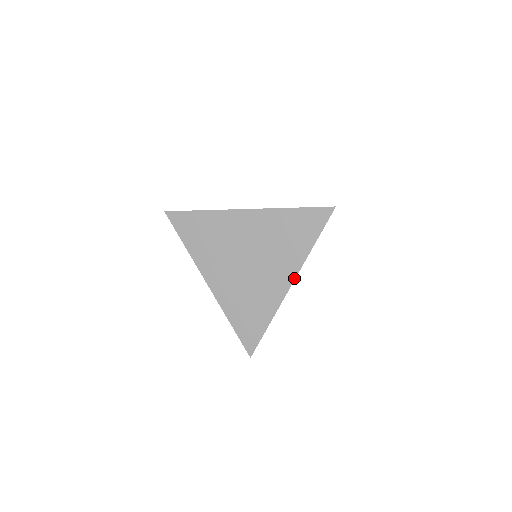
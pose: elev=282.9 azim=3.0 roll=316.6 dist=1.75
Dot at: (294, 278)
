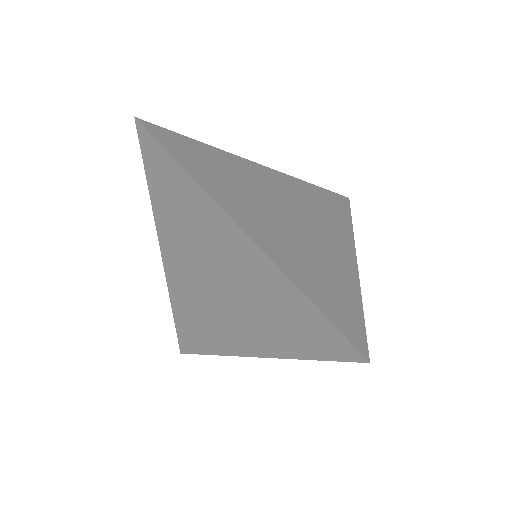
Dot at: (354, 250)
